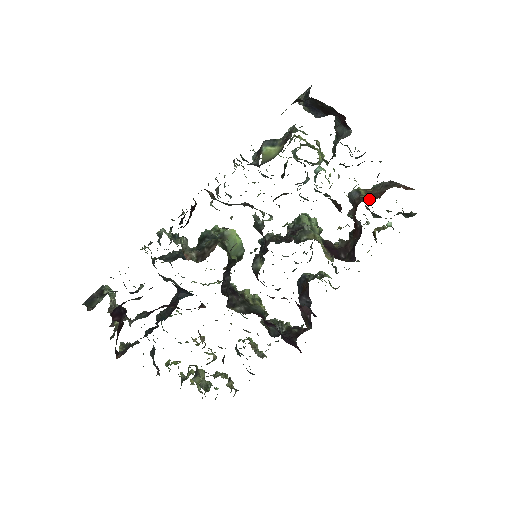
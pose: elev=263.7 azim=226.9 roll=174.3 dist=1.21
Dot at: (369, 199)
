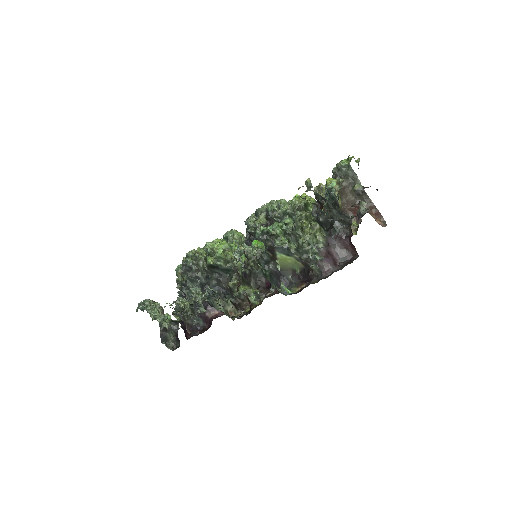
Dot at: (345, 212)
